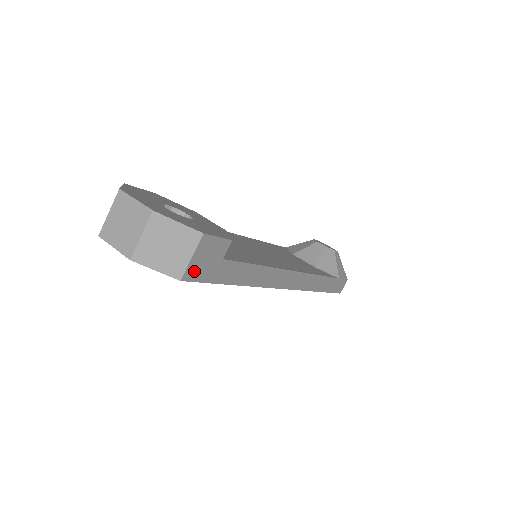
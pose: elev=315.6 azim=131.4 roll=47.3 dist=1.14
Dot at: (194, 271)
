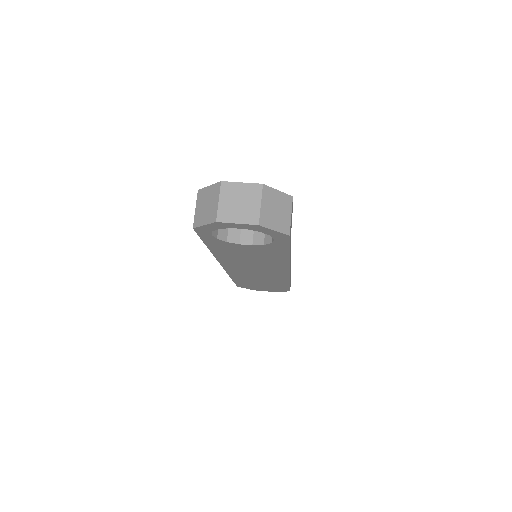
Dot at: (290, 230)
